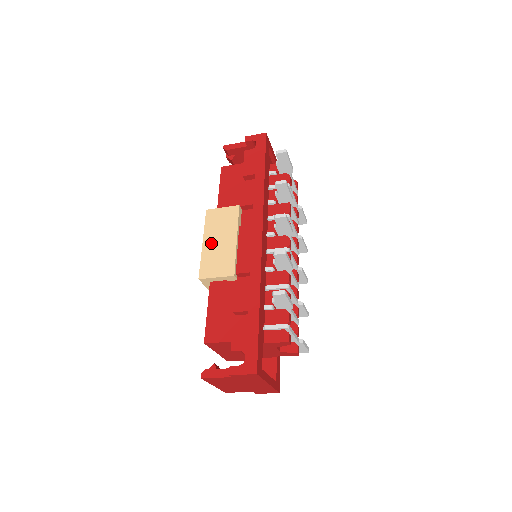
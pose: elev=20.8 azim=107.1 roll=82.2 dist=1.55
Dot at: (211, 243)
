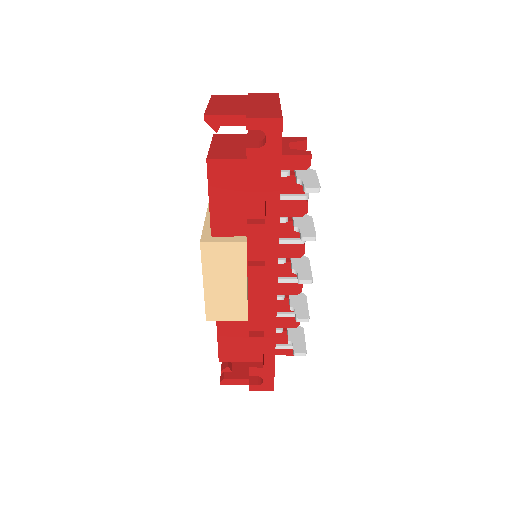
Dot at: (215, 285)
